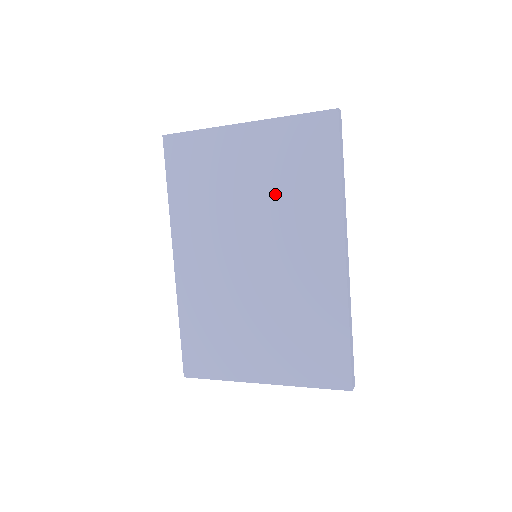
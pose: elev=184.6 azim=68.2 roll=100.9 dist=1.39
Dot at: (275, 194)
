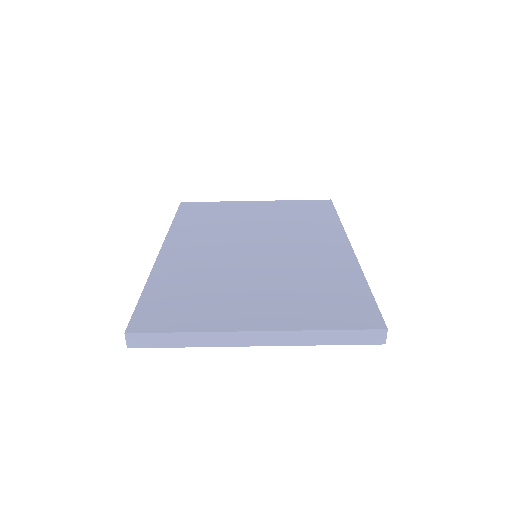
Dot at: (281, 223)
